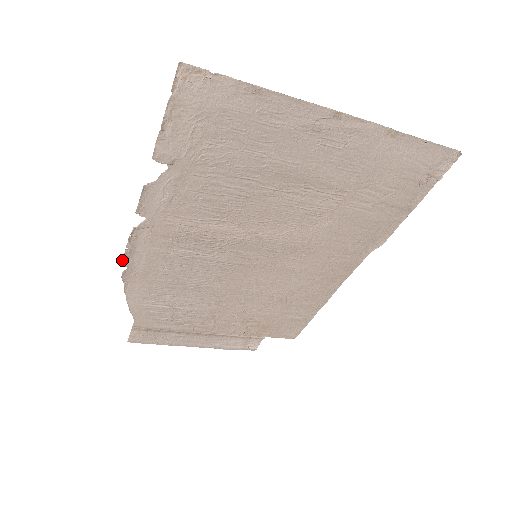
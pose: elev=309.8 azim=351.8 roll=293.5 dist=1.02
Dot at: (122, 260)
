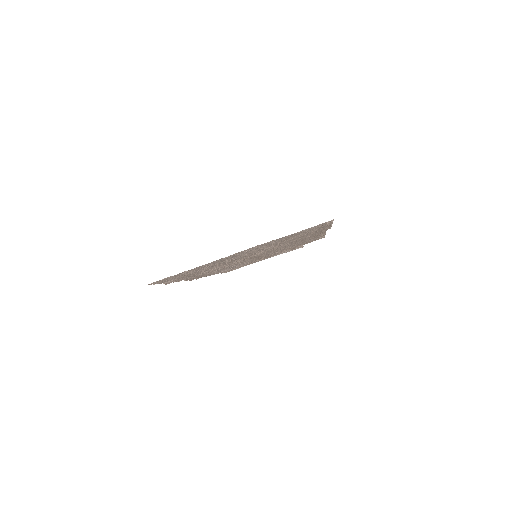
Dot at: occluded
